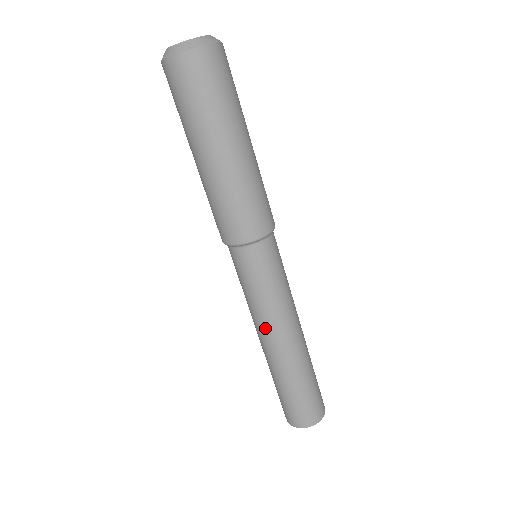
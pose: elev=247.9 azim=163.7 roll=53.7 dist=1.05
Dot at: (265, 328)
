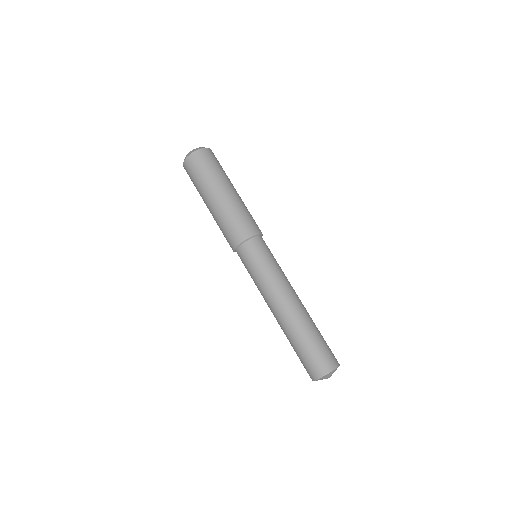
Dot at: (286, 289)
